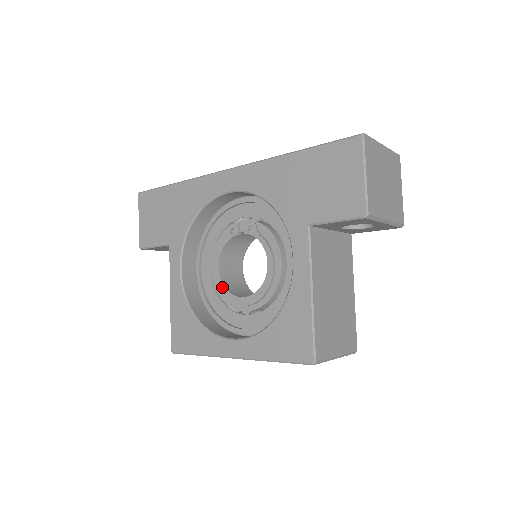
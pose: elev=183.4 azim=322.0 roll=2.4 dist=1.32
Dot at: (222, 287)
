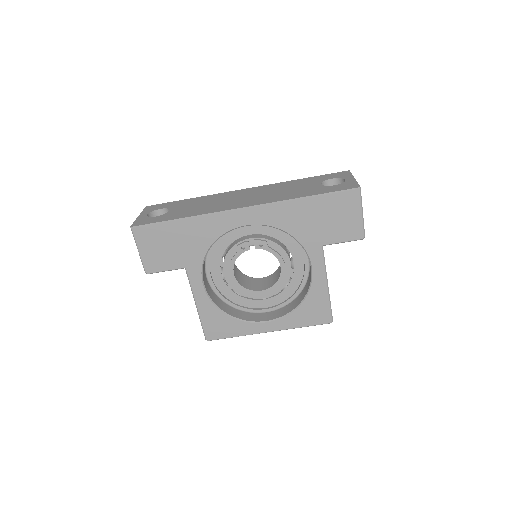
Dot at: (240, 287)
